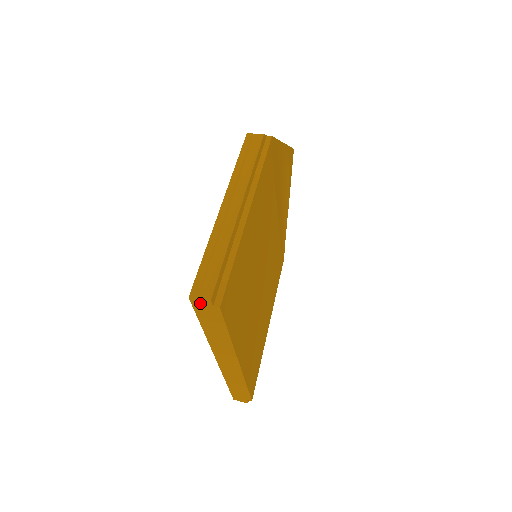
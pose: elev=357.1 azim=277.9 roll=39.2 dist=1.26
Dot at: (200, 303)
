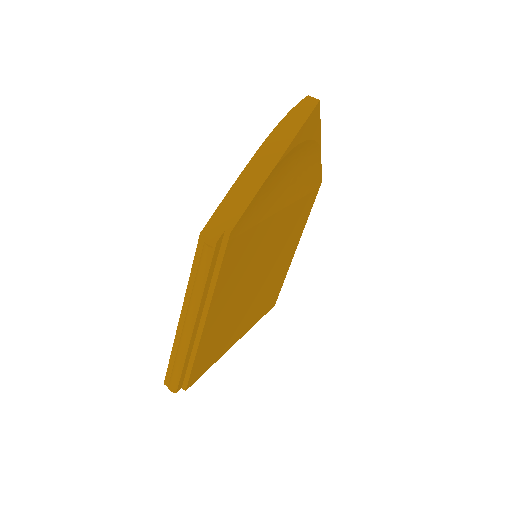
Dot at: occluded
